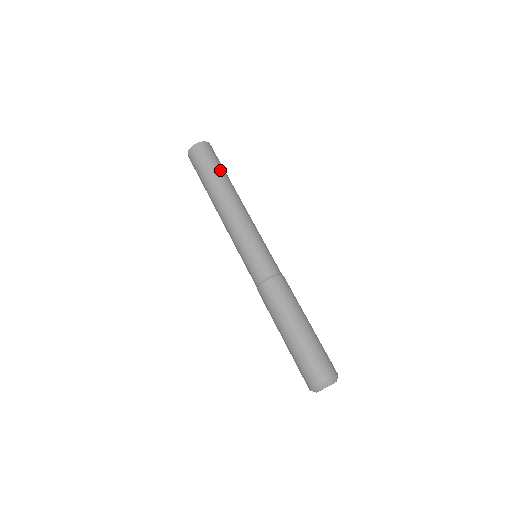
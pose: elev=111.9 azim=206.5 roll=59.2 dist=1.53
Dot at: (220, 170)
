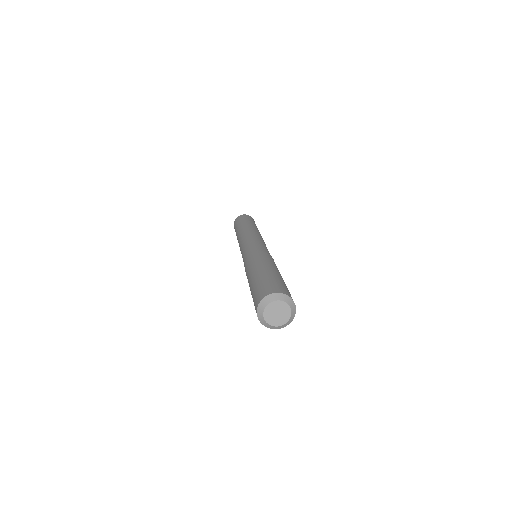
Dot at: occluded
